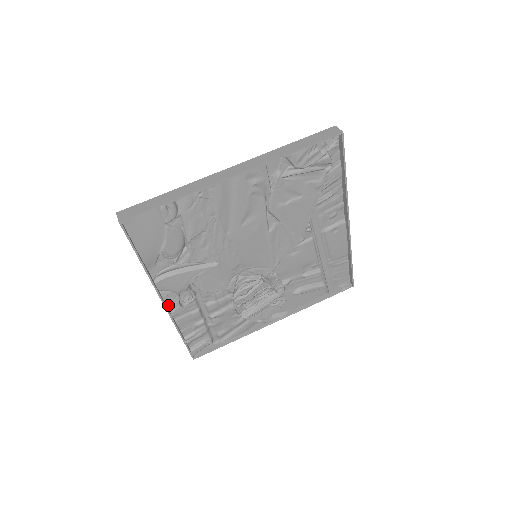
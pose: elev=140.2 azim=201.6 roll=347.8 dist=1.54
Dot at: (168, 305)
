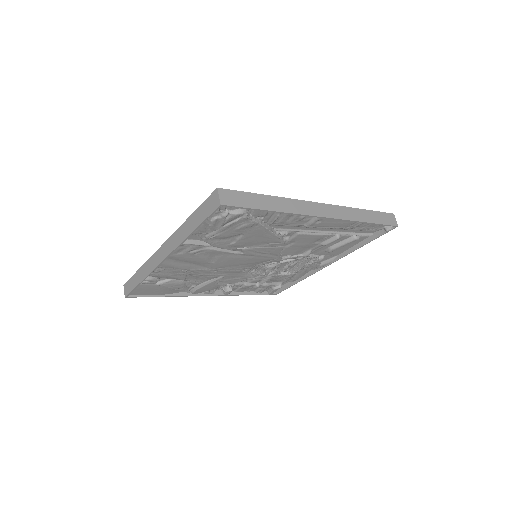
Dot at: (219, 290)
